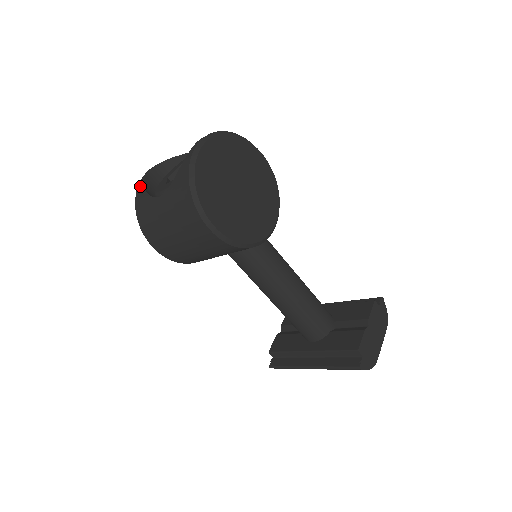
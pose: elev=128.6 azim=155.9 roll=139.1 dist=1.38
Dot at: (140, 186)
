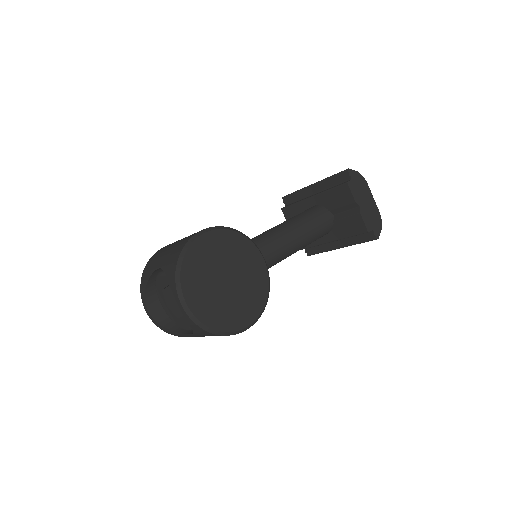
Dot at: (158, 326)
